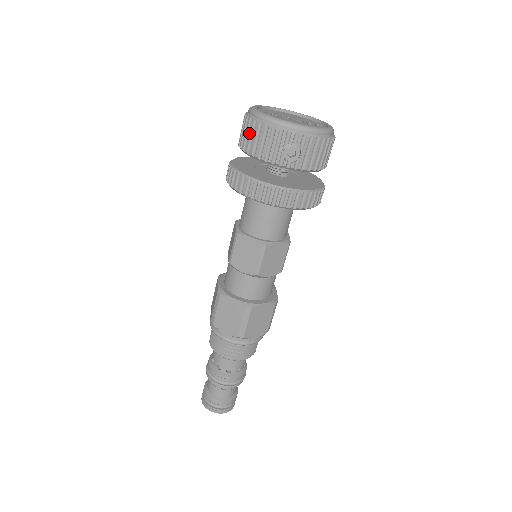
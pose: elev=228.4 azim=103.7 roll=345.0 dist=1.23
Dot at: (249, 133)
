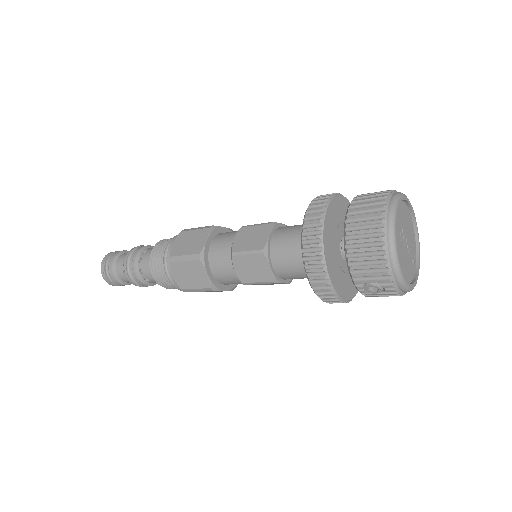
Dot at: (367, 239)
